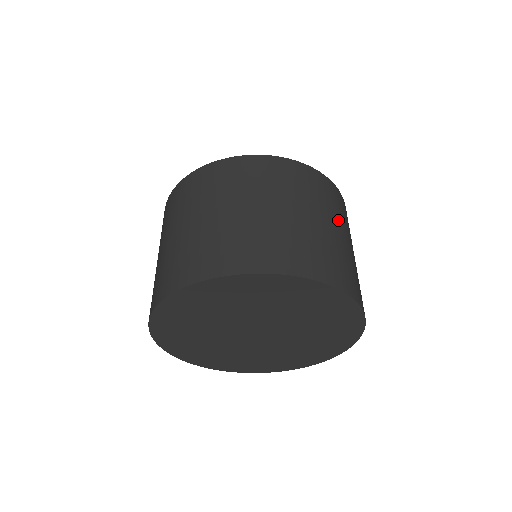
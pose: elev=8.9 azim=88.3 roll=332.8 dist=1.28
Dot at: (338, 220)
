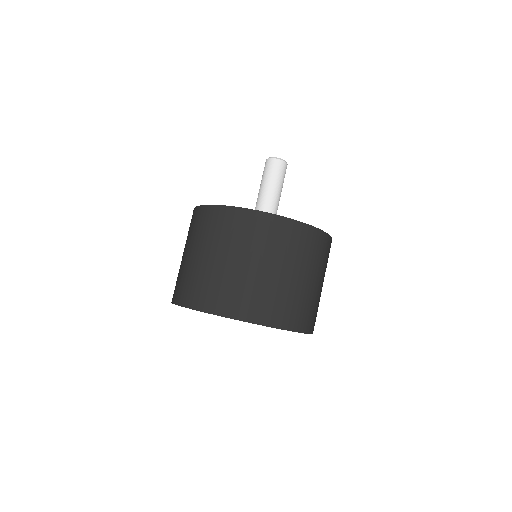
Dot at: (295, 262)
